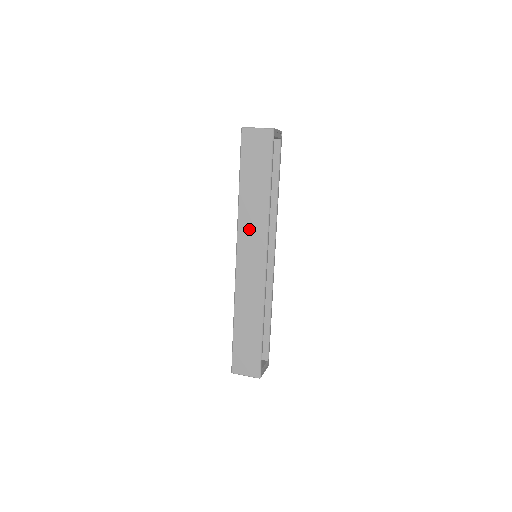
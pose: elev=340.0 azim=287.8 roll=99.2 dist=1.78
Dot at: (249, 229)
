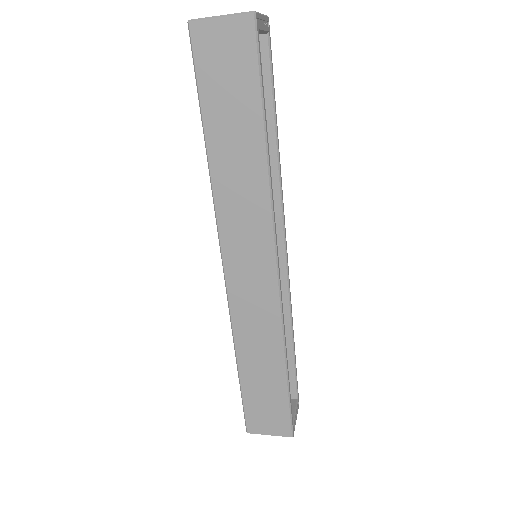
Dot at: (238, 218)
